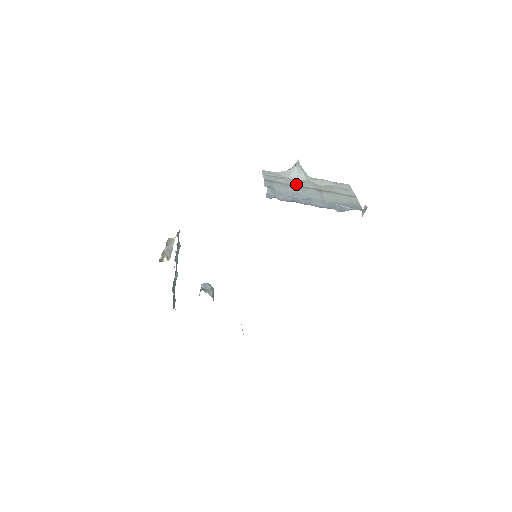
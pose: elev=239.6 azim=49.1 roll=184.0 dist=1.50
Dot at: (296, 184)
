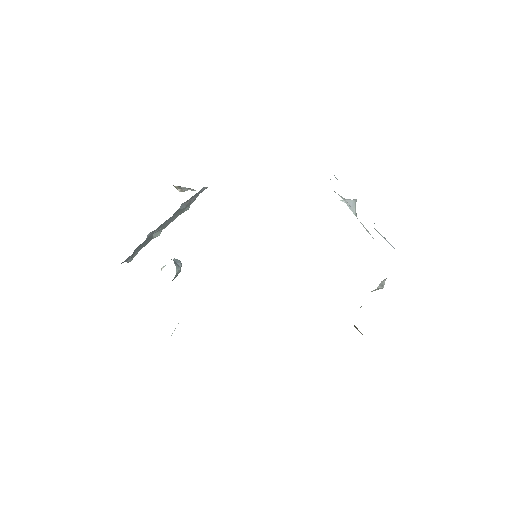
Dot at: (349, 205)
